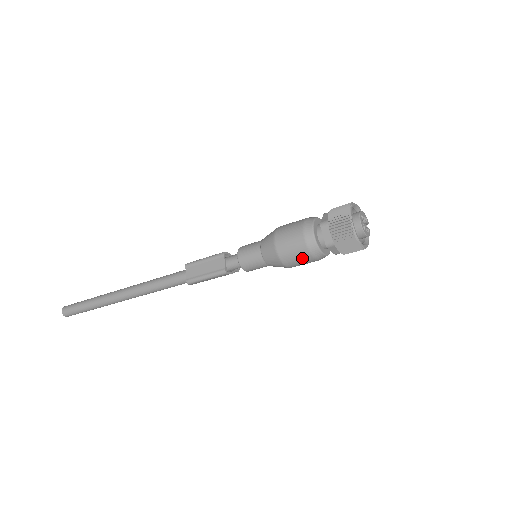
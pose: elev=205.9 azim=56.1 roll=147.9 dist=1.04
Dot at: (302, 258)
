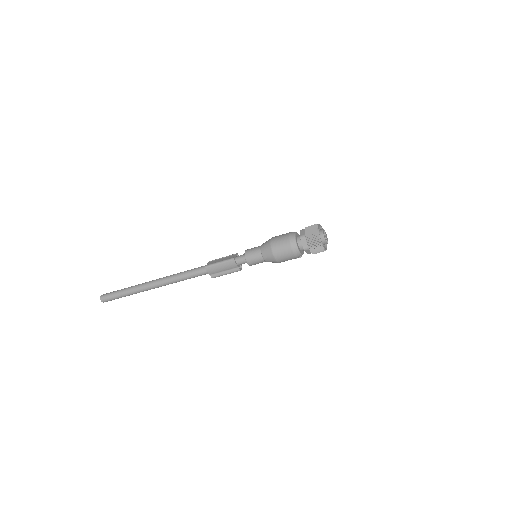
Dot at: (284, 245)
